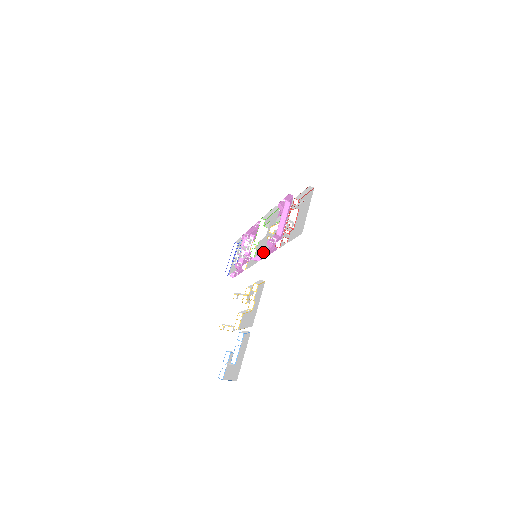
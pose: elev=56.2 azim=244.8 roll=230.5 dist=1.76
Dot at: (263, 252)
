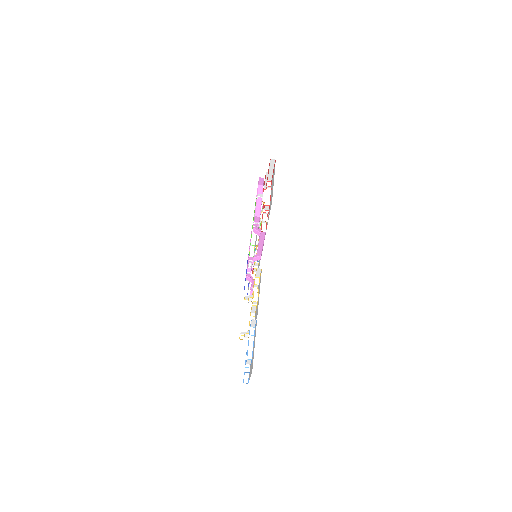
Dot at: (259, 248)
